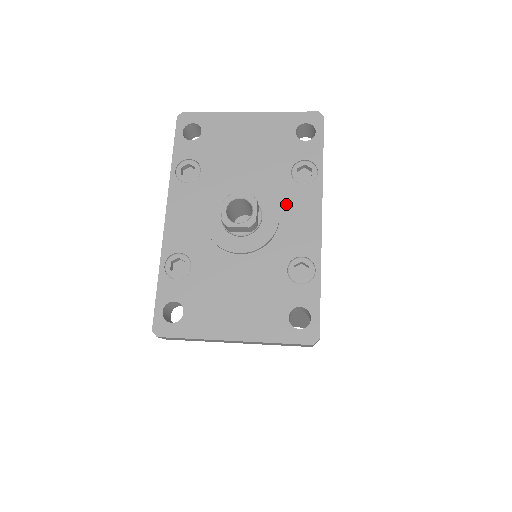
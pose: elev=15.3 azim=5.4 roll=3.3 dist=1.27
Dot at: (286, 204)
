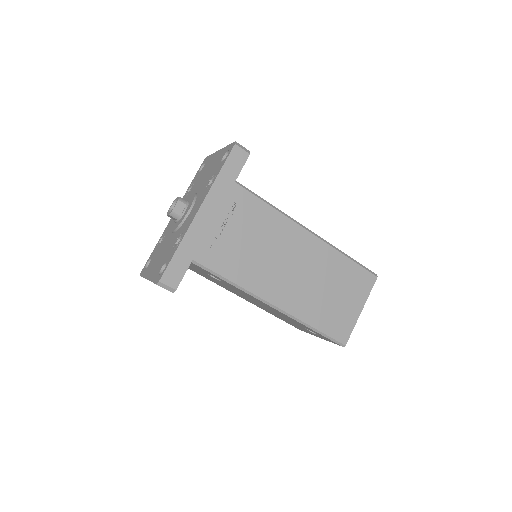
Dot at: (196, 203)
